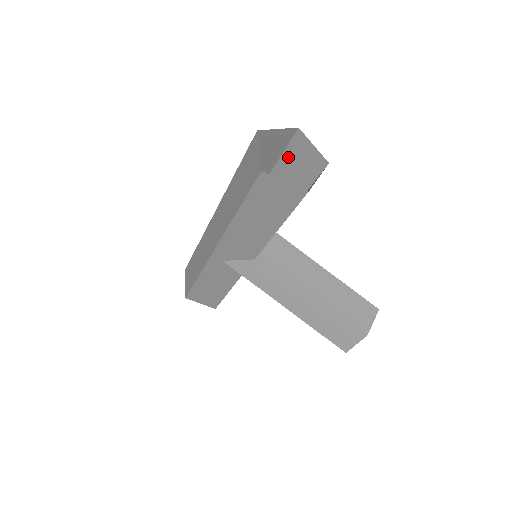
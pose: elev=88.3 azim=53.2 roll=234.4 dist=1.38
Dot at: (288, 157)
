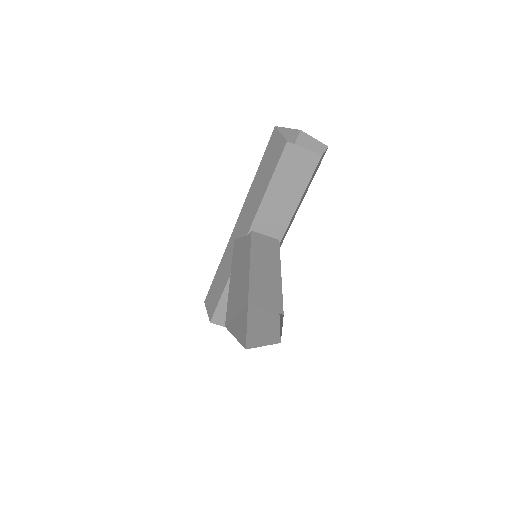
Dot at: occluded
